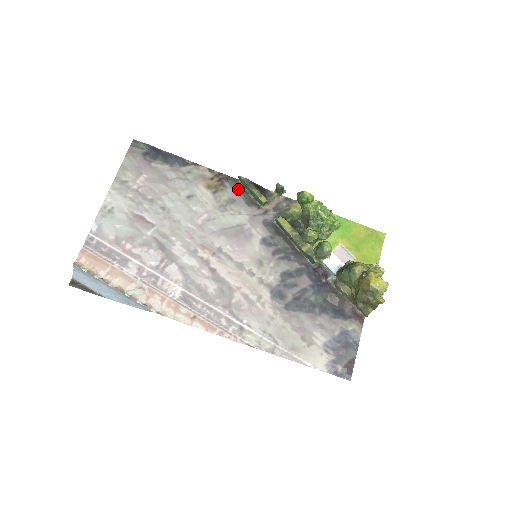
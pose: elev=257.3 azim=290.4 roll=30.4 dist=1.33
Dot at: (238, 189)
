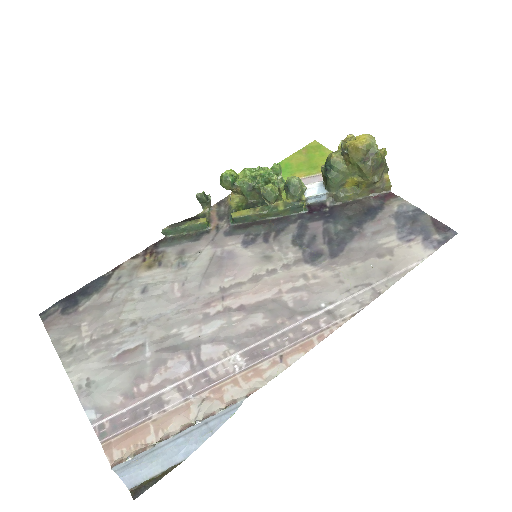
Dot at: (174, 242)
